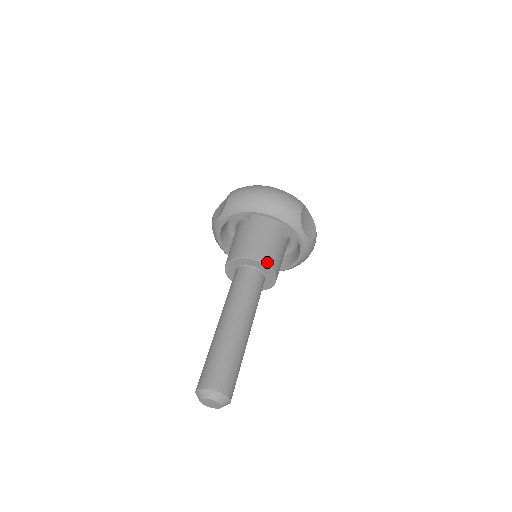
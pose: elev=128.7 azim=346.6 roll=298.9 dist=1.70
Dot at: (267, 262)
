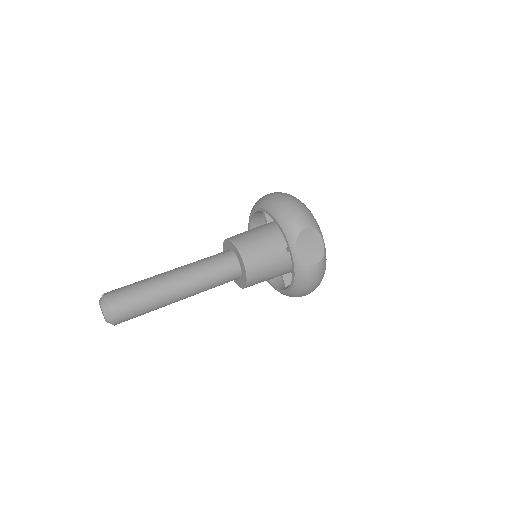
Dot at: (244, 253)
